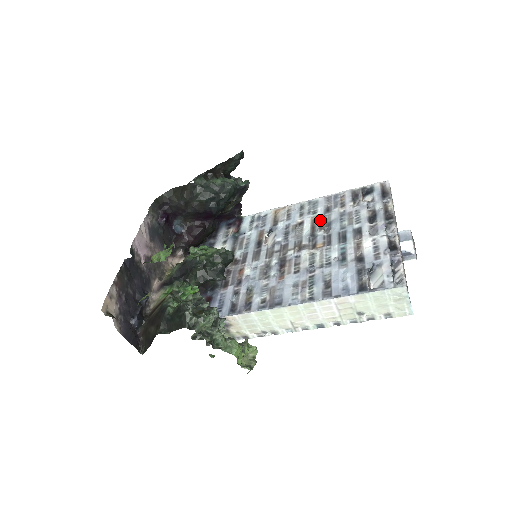
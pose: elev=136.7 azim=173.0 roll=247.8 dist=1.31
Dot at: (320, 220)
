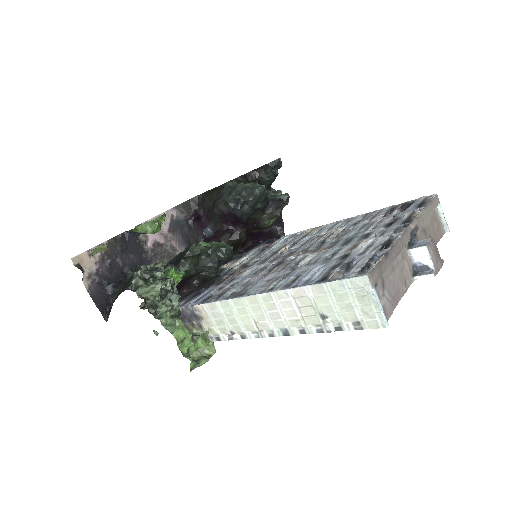
Dot at: (341, 231)
